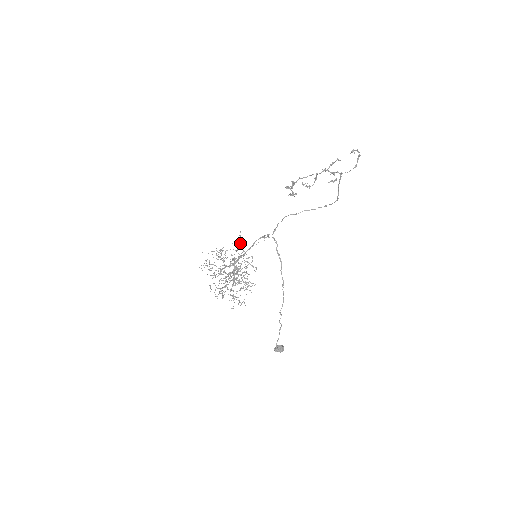
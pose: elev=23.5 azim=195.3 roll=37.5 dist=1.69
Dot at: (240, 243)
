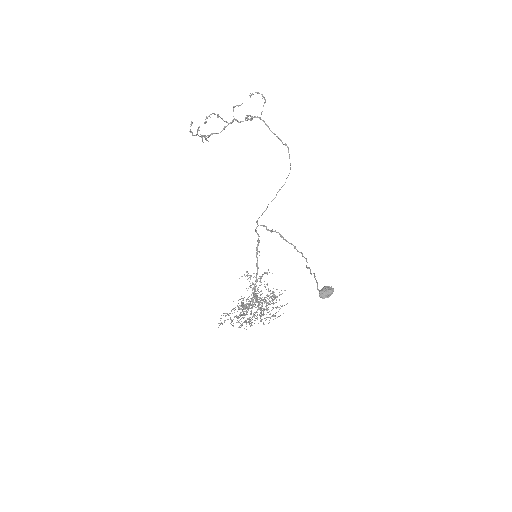
Dot at: occluded
